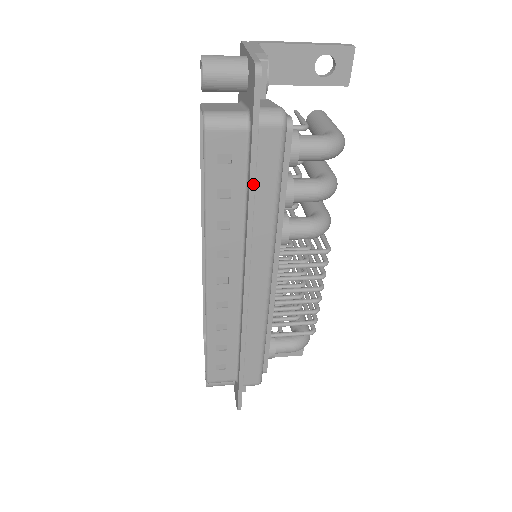
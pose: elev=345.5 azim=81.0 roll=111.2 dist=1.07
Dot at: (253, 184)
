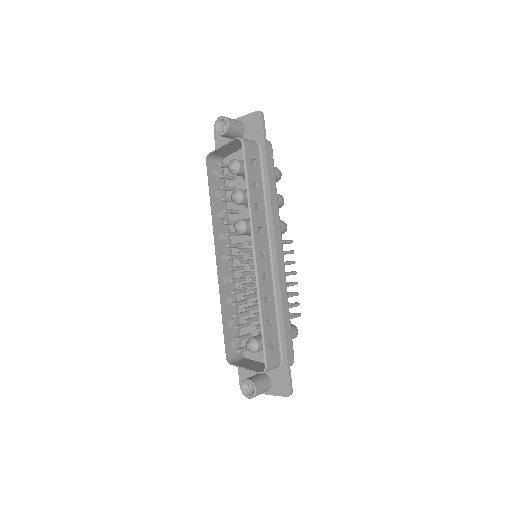
Dot at: (269, 175)
